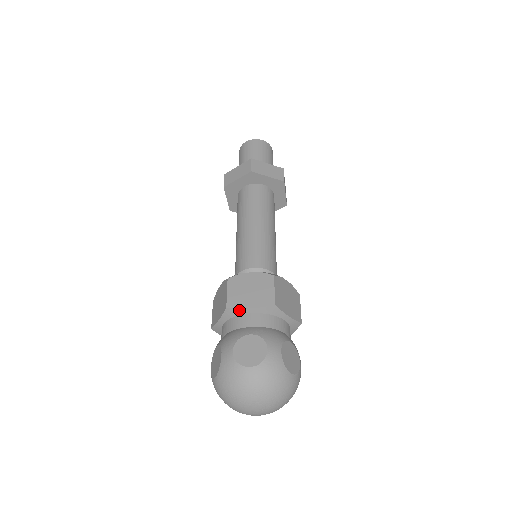
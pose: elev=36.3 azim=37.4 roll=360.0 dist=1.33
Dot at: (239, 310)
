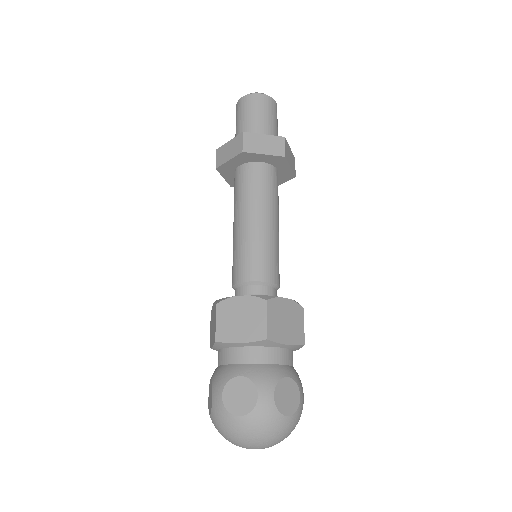
Dot at: (229, 344)
